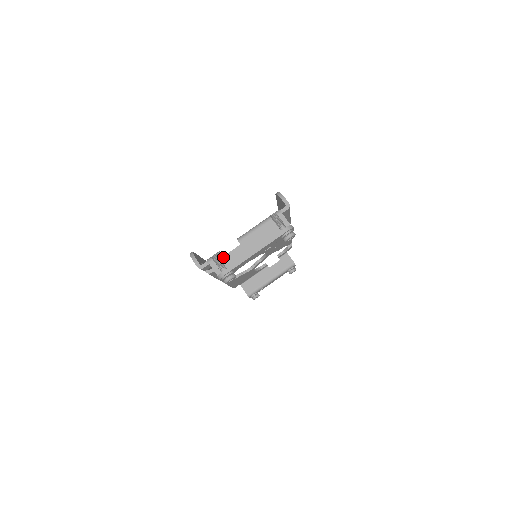
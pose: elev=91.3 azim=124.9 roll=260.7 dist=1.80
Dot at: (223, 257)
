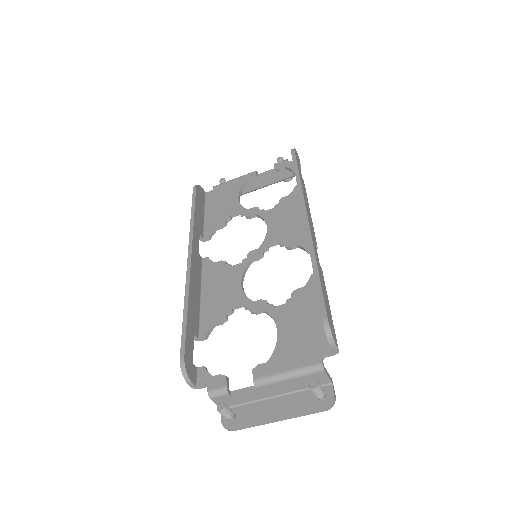
Dot at: (231, 397)
